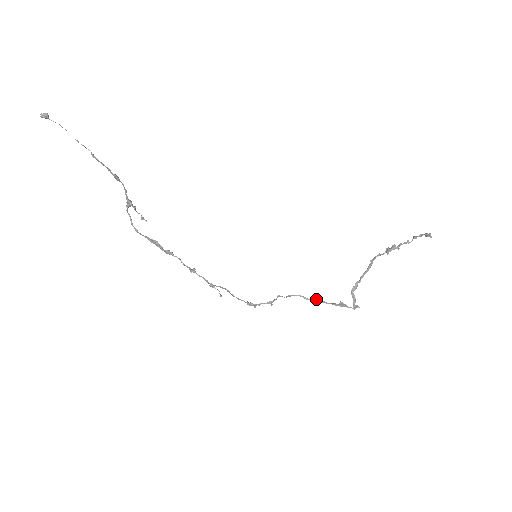
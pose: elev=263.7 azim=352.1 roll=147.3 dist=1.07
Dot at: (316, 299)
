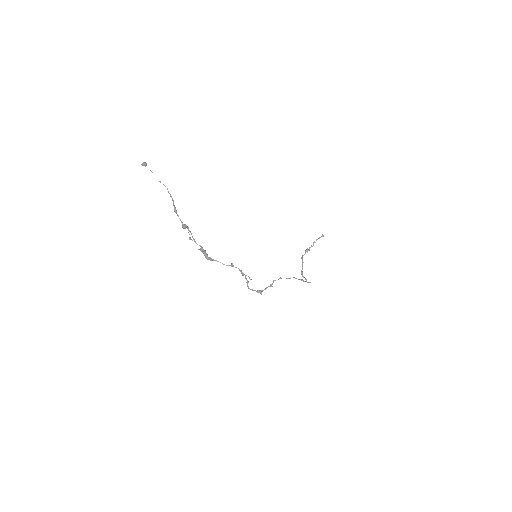
Dot at: occluded
